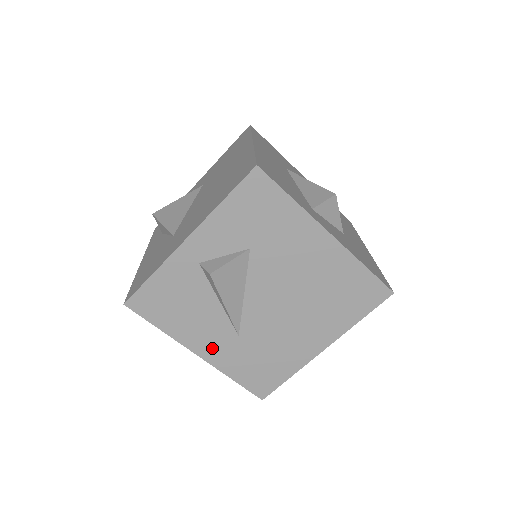
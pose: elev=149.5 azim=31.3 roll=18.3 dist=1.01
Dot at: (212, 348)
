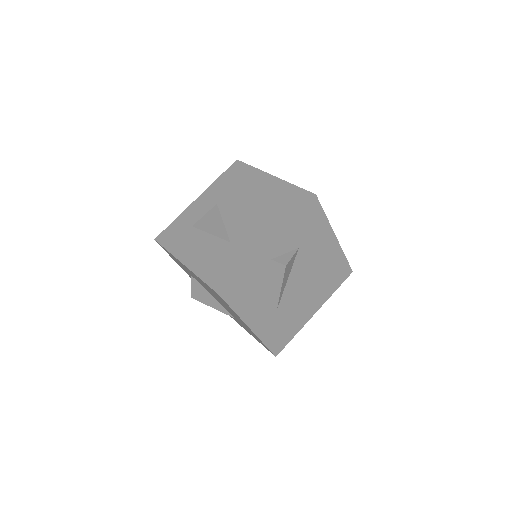
Dot at: (260, 322)
